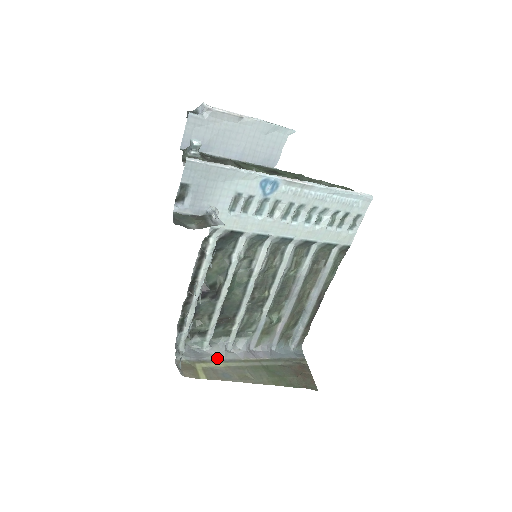
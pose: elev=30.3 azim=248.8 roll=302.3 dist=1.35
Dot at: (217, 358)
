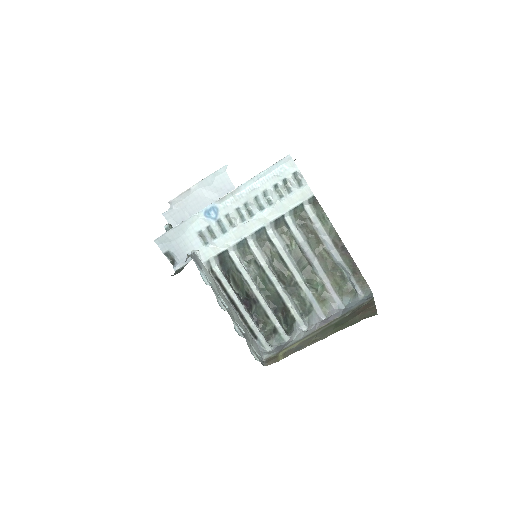
Dot at: (295, 341)
